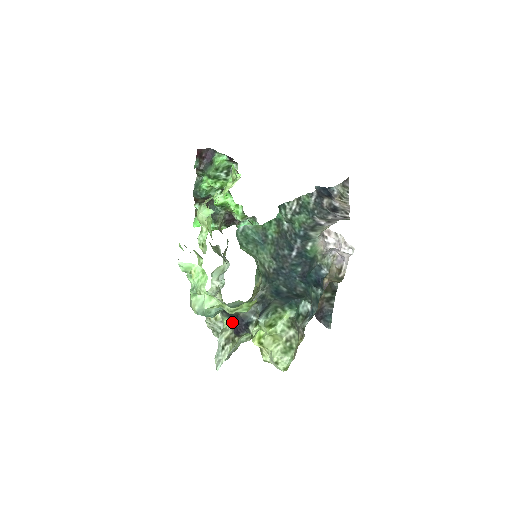
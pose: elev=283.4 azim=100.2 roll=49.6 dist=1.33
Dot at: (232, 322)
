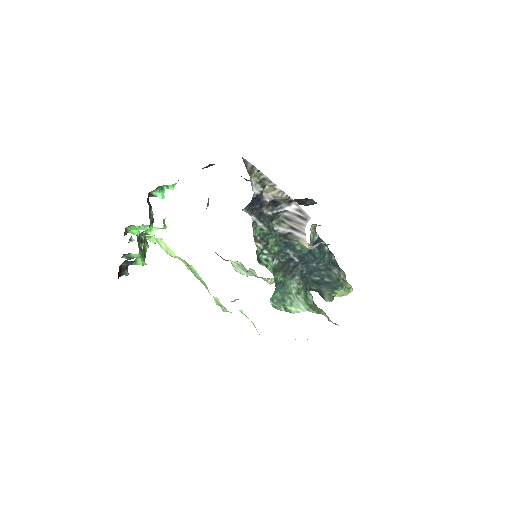
Dot at: occluded
